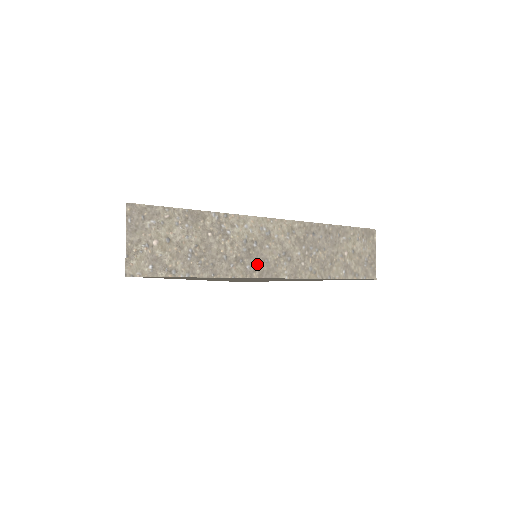
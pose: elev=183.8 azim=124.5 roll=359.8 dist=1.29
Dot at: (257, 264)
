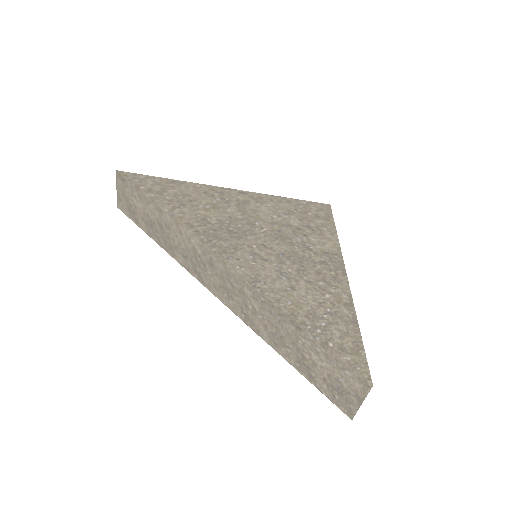
Dot at: occluded
